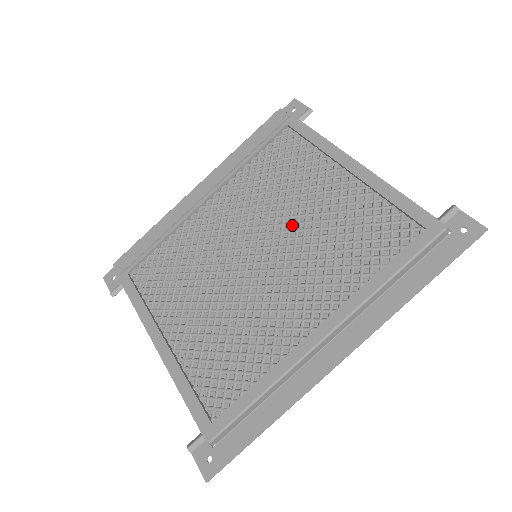
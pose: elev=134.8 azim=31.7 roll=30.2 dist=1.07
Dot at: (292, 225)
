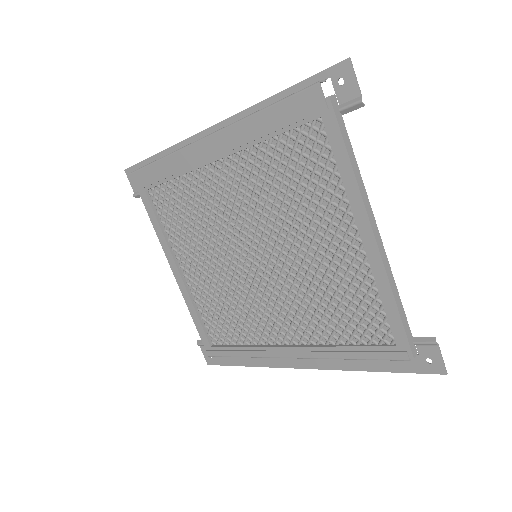
Dot at: (292, 252)
